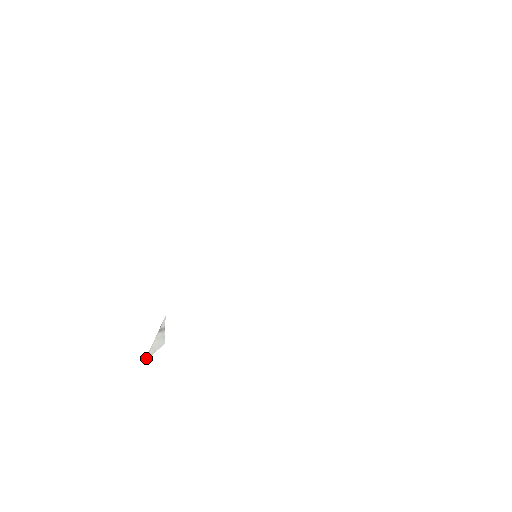
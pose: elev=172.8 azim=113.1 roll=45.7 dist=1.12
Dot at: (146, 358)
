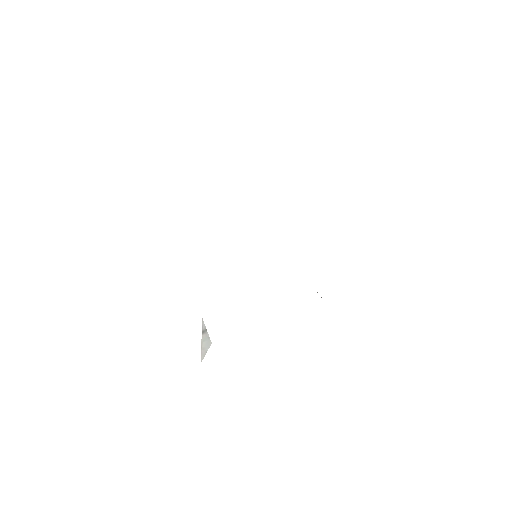
Dot at: (201, 359)
